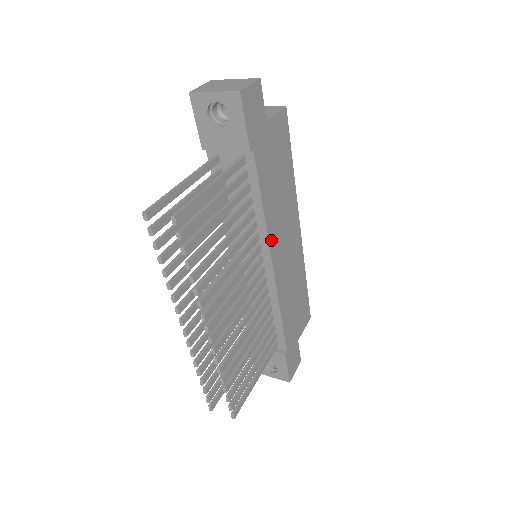
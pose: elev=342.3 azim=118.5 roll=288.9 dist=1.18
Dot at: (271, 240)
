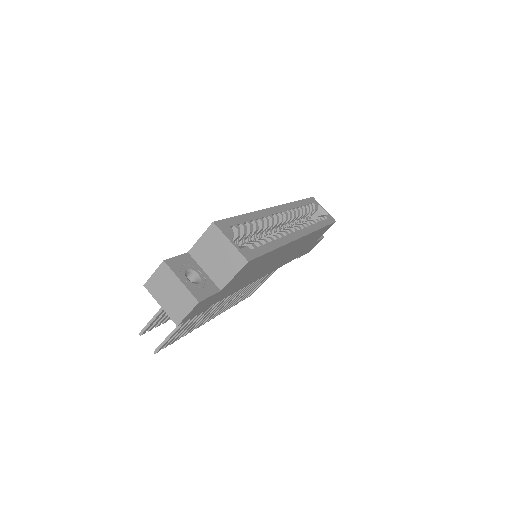
Dot at: occluded
